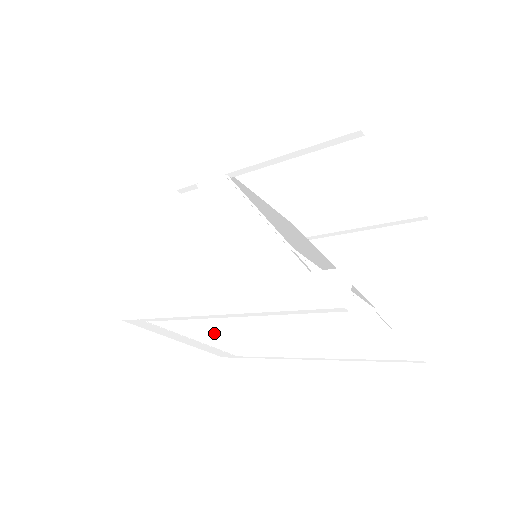
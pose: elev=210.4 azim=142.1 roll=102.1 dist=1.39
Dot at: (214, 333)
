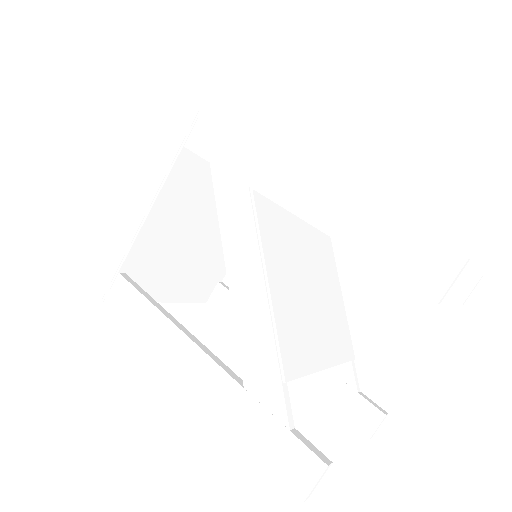
Dot at: (186, 290)
